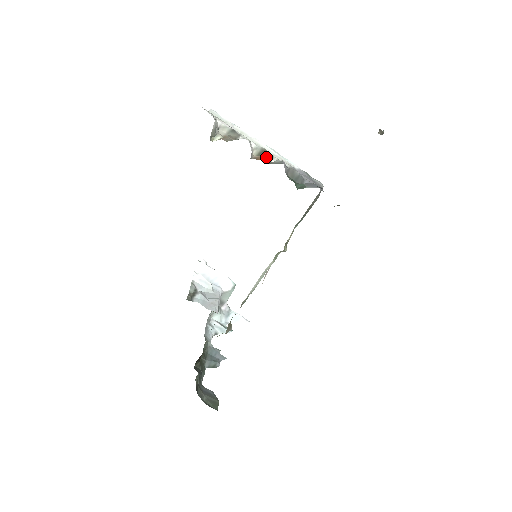
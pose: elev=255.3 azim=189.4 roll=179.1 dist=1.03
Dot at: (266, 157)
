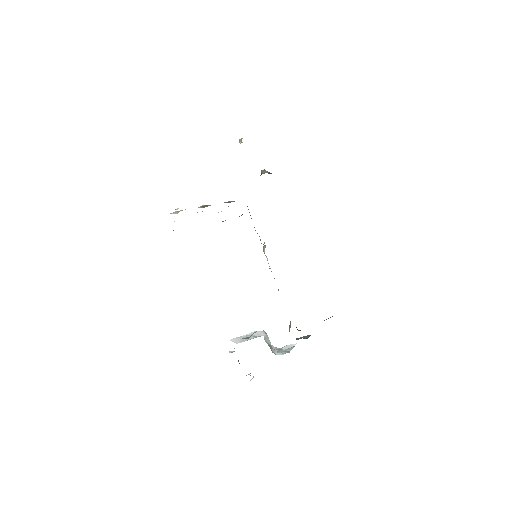
Dot at: (206, 206)
